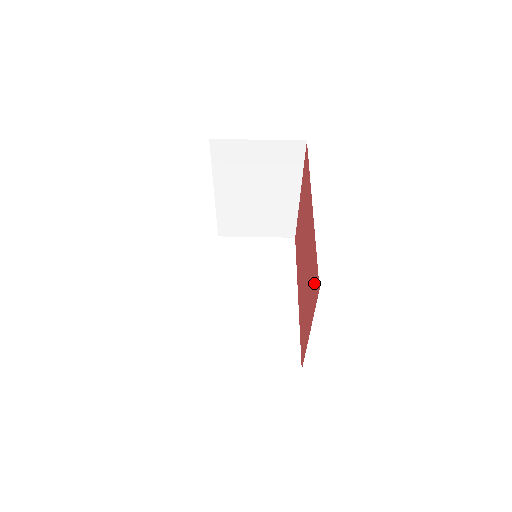
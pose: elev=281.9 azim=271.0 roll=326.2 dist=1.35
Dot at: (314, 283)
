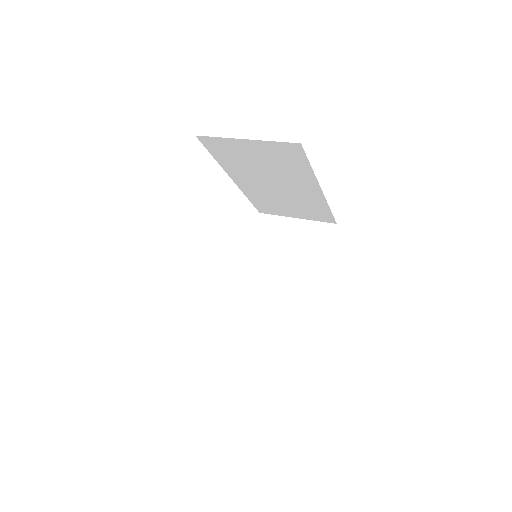
Dot at: occluded
